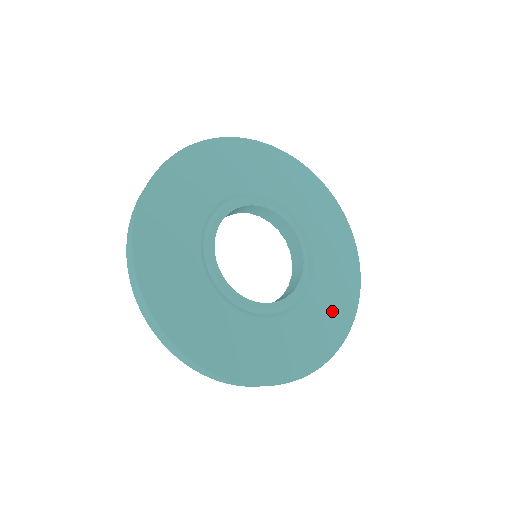
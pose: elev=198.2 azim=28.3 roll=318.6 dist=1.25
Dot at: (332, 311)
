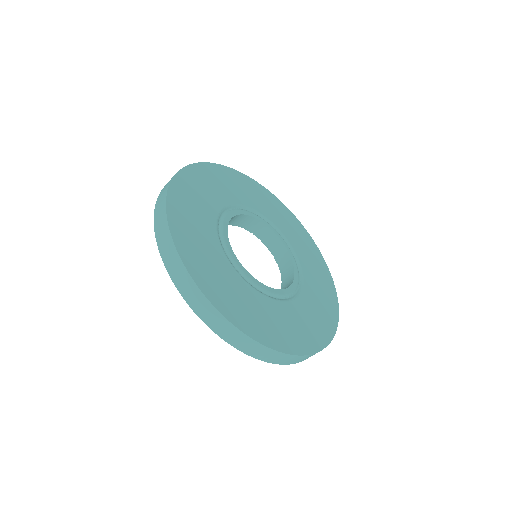
Dot at: (290, 329)
